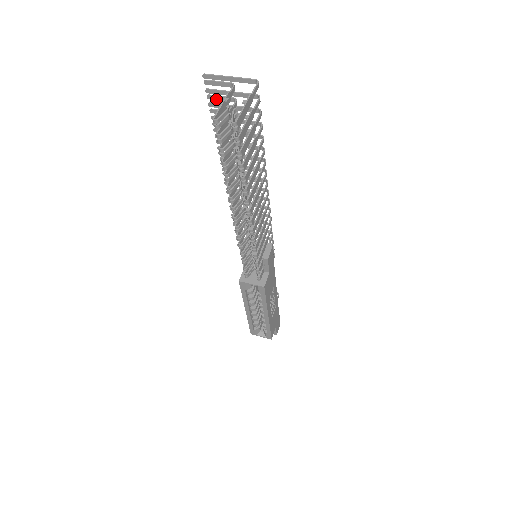
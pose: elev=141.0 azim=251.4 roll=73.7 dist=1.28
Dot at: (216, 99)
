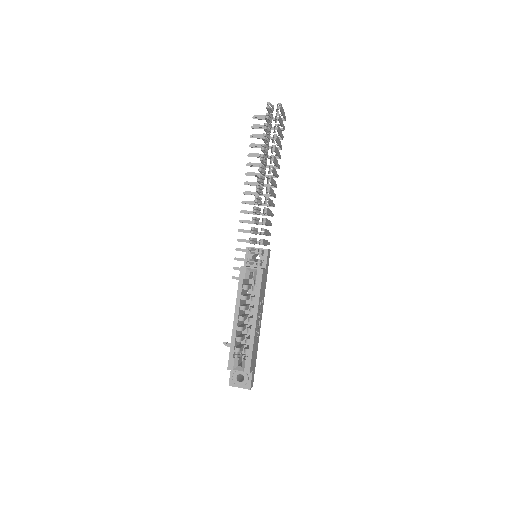
Dot at: (258, 127)
